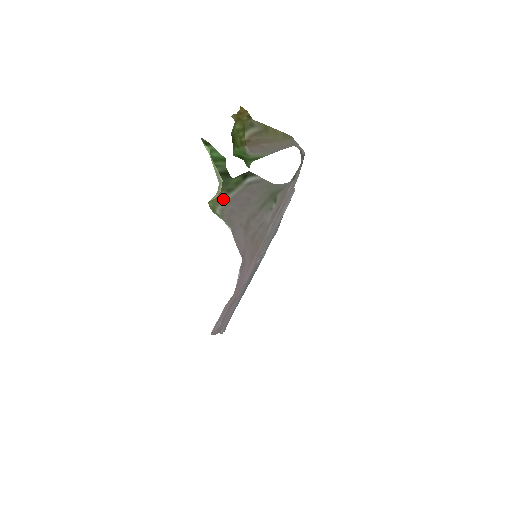
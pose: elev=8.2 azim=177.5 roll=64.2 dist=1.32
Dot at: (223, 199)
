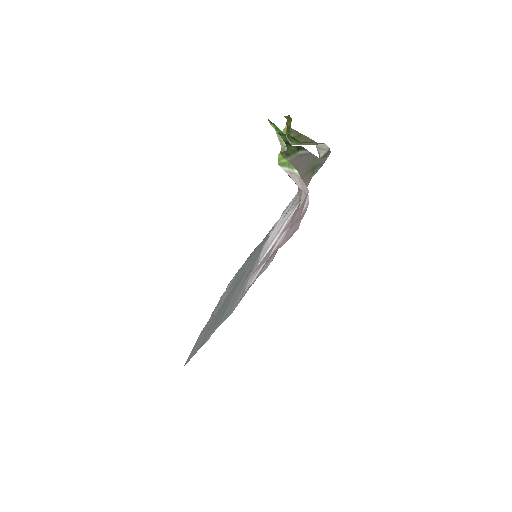
Dot at: occluded
